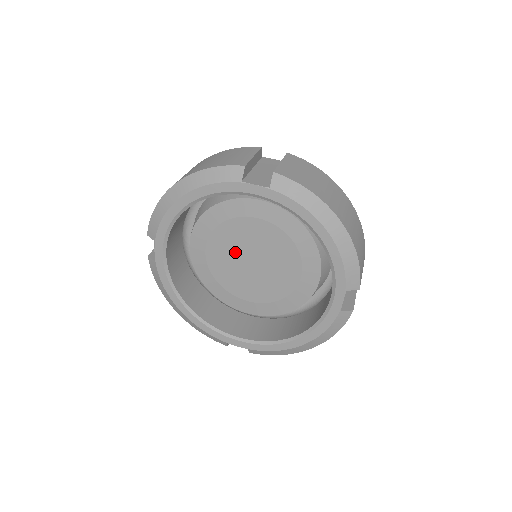
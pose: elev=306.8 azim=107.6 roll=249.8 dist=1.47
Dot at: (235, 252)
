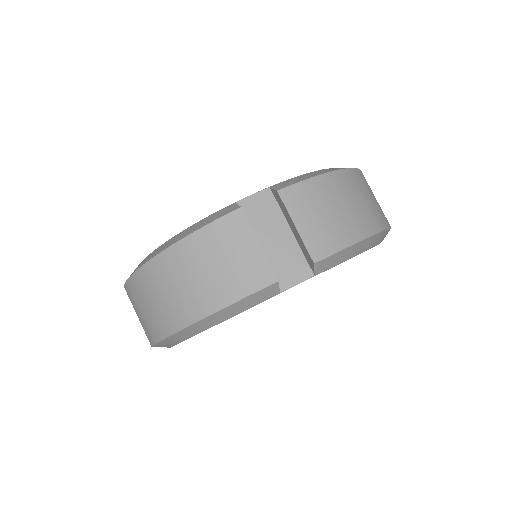
Dot at: occluded
